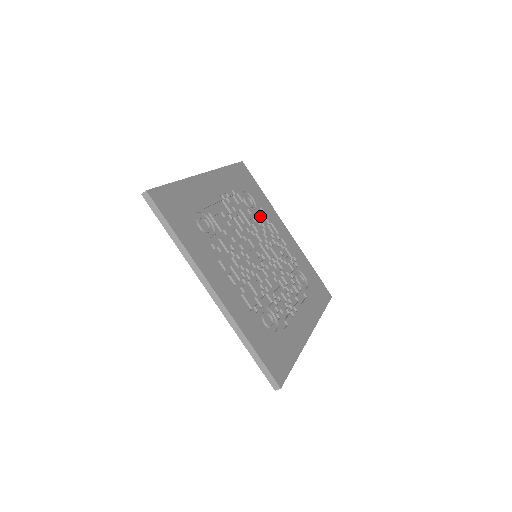
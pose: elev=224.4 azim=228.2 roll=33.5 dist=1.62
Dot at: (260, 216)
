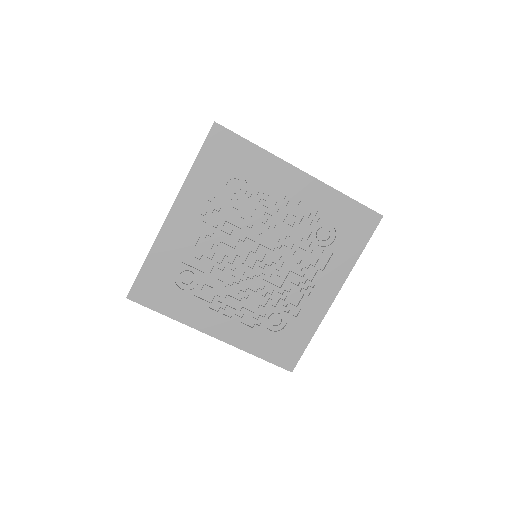
Dot at: (254, 195)
